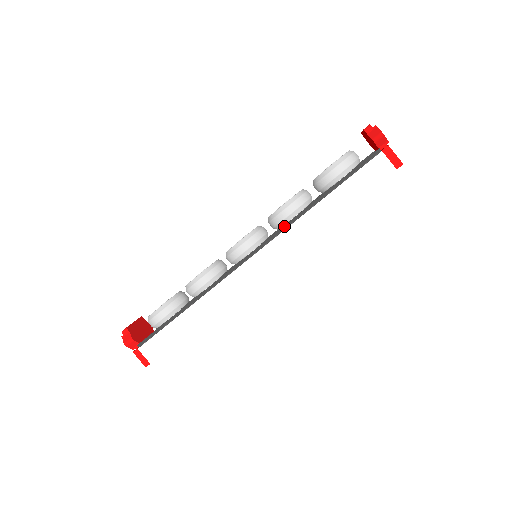
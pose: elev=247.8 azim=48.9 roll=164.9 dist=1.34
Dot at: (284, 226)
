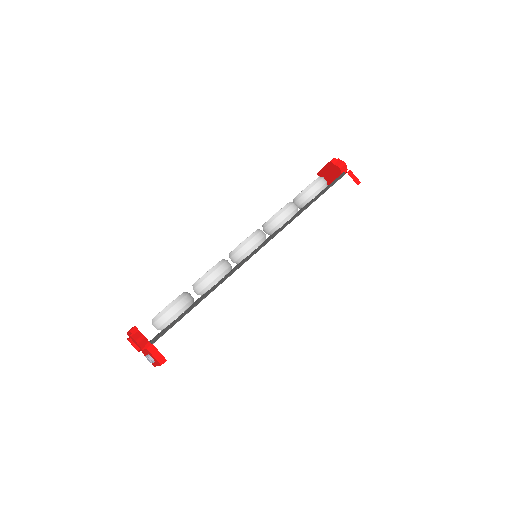
Dot at: (287, 222)
